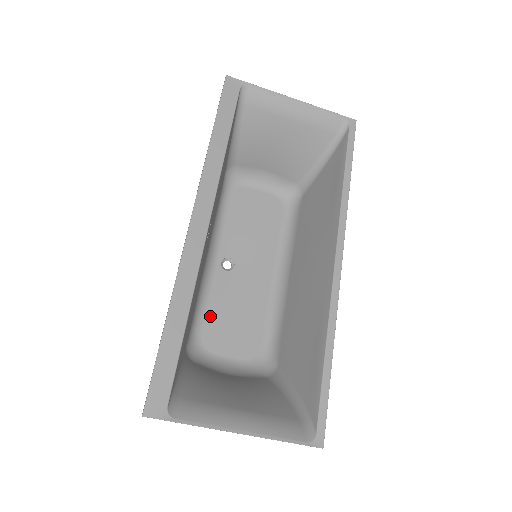
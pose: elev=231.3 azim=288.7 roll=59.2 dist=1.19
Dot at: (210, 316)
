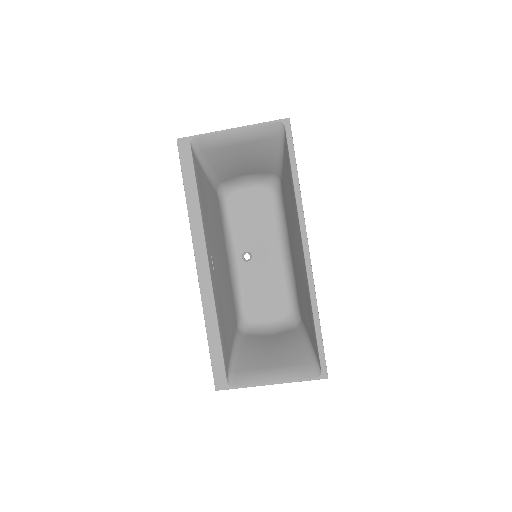
Dot at: (248, 298)
